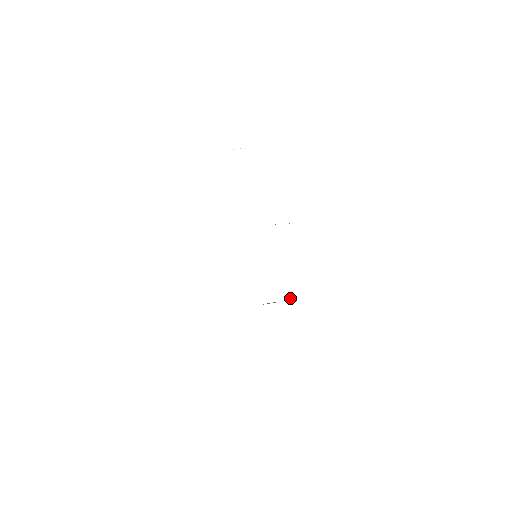
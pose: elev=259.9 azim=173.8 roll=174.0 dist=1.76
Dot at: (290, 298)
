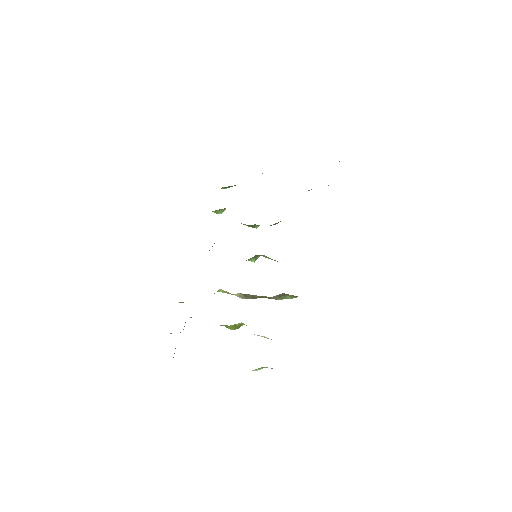
Dot at: occluded
